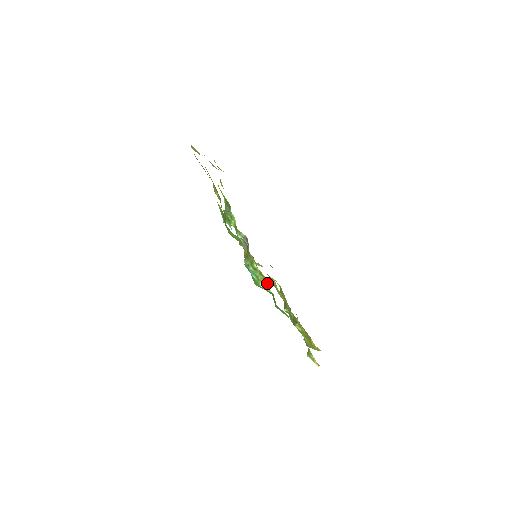
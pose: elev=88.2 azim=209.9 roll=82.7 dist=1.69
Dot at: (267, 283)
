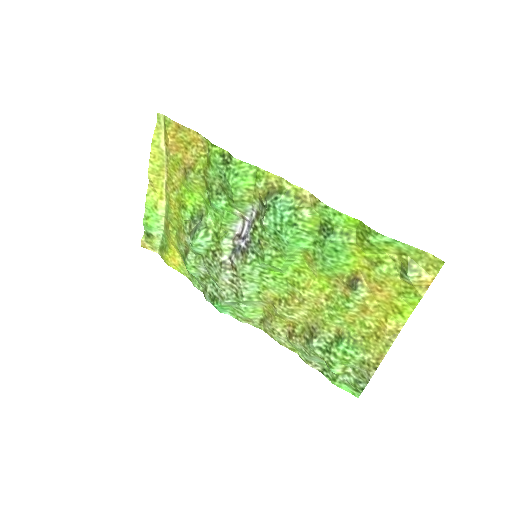
Dot at: (309, 206)
